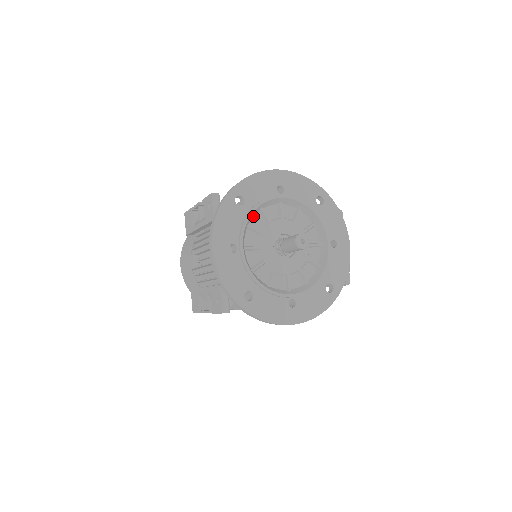
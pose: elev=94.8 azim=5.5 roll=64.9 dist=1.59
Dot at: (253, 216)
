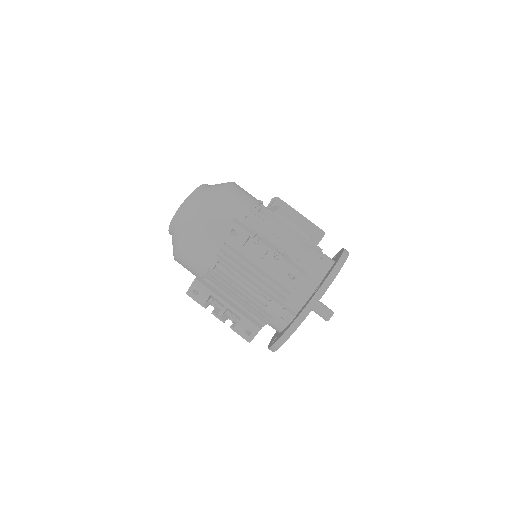
Dot at: occluded
